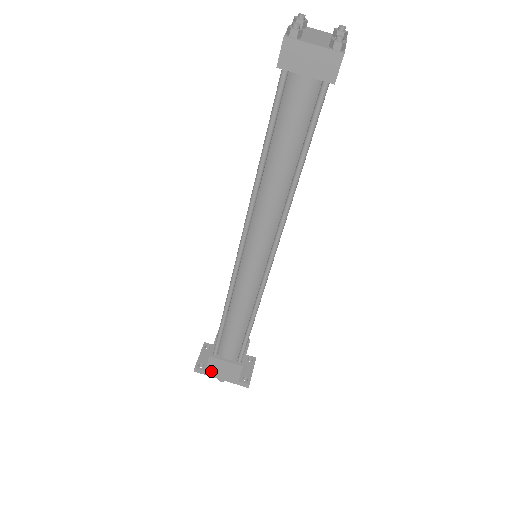
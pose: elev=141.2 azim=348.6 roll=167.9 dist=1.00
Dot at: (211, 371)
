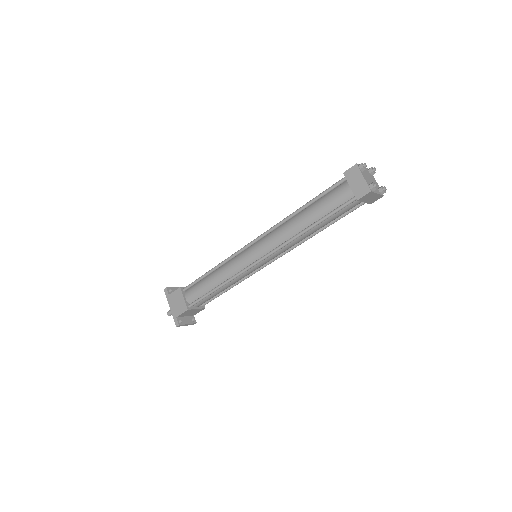
Dot at: (171, 297)
